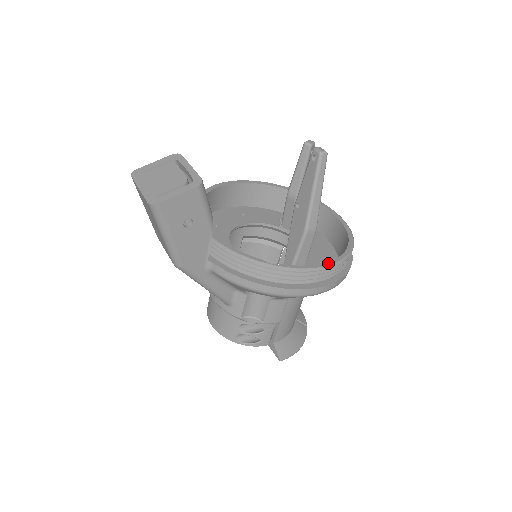
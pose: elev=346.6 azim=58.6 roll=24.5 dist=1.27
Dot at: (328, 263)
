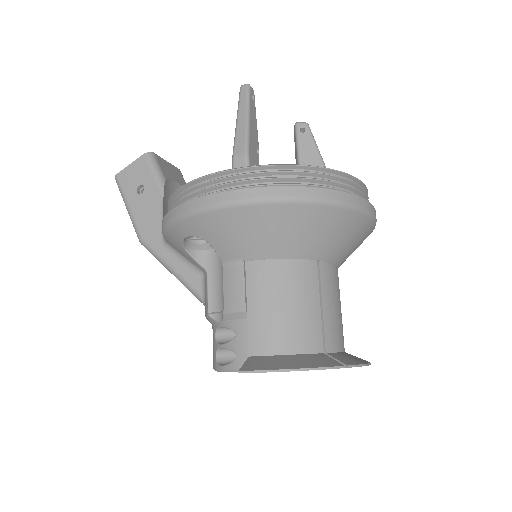
Dot at: (241, 168)
